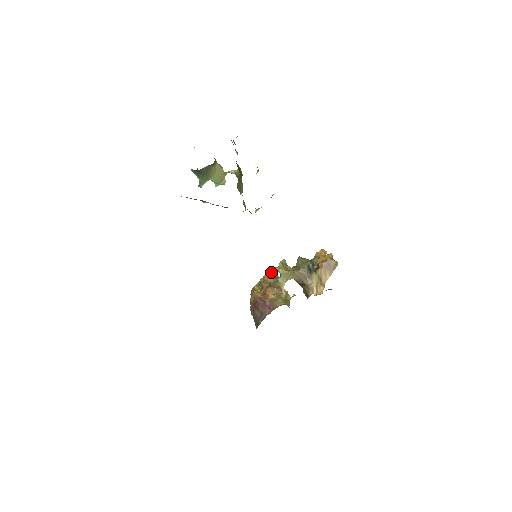
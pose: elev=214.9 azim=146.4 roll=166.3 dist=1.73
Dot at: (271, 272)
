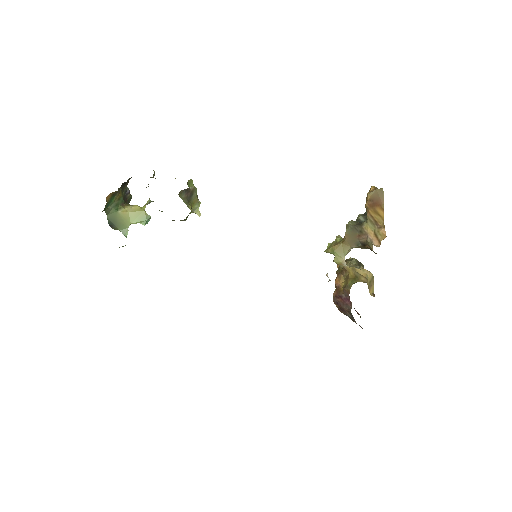
Dot at: occluded
